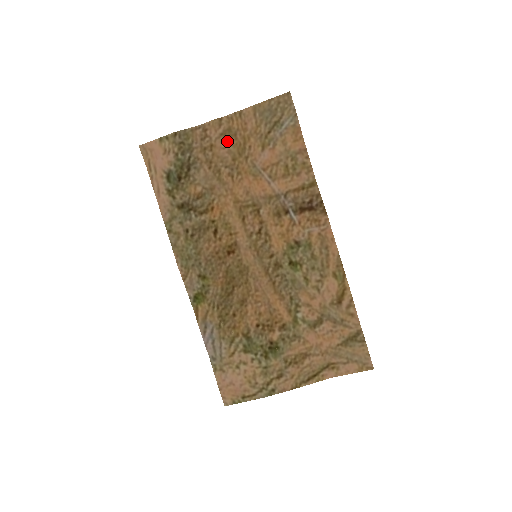
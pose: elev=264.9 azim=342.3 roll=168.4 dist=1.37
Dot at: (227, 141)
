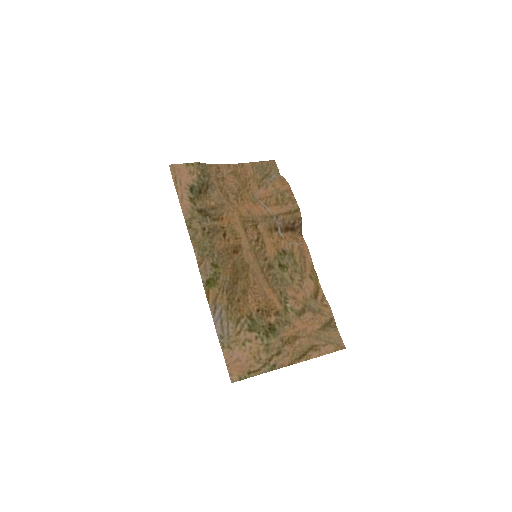
Dot at: (234, 178)
